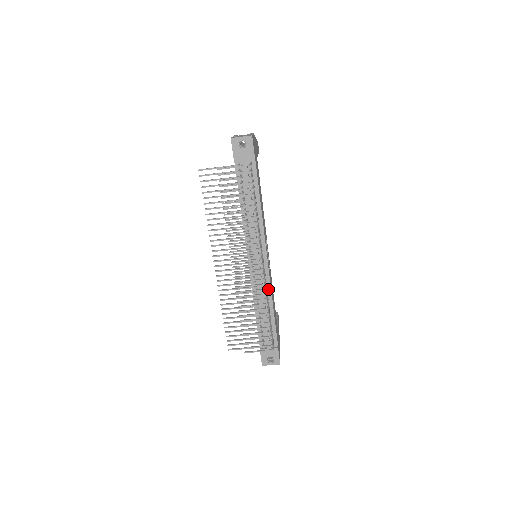
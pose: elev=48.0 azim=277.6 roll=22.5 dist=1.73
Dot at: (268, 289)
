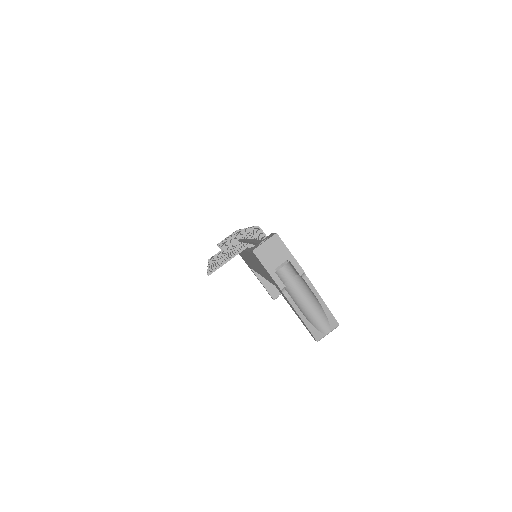
Dot at: occluded
